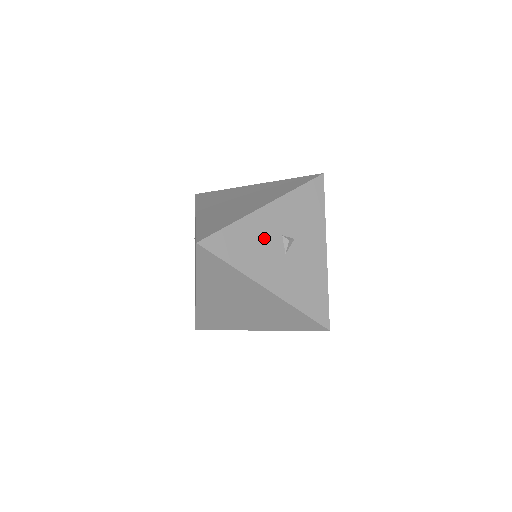
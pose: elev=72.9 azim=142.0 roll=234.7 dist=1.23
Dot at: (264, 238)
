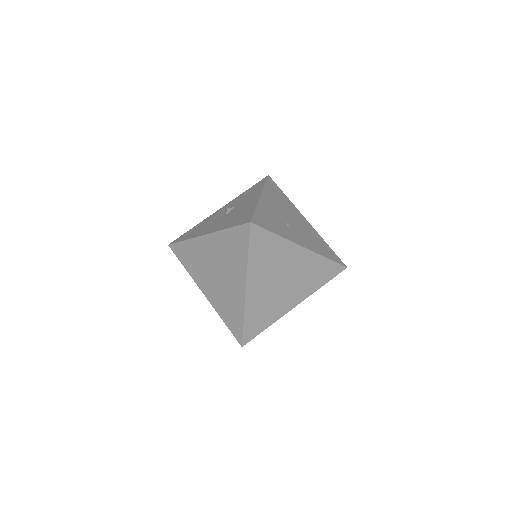
Dot at: (212, 220)
